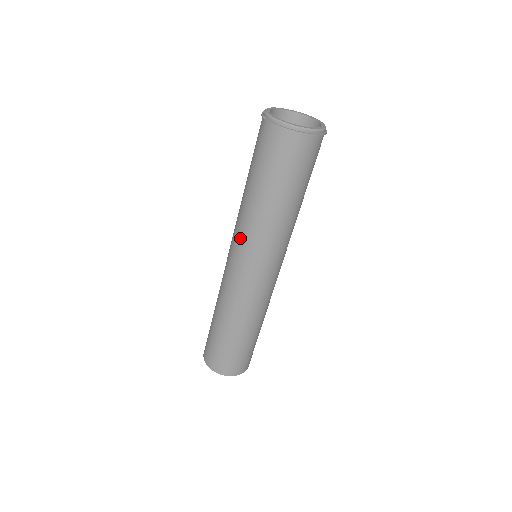
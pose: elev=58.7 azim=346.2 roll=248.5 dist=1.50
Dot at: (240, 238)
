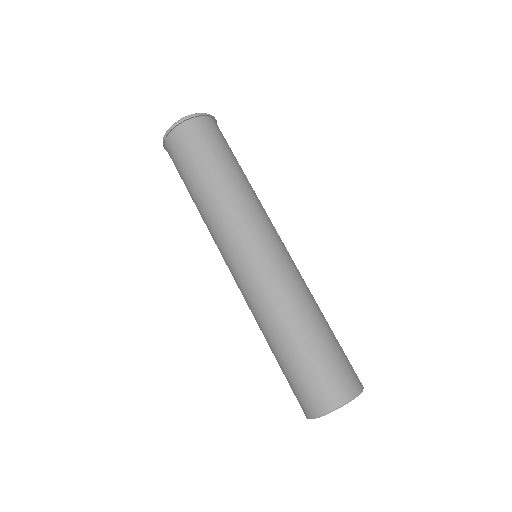
Dot at: (224, 235)
